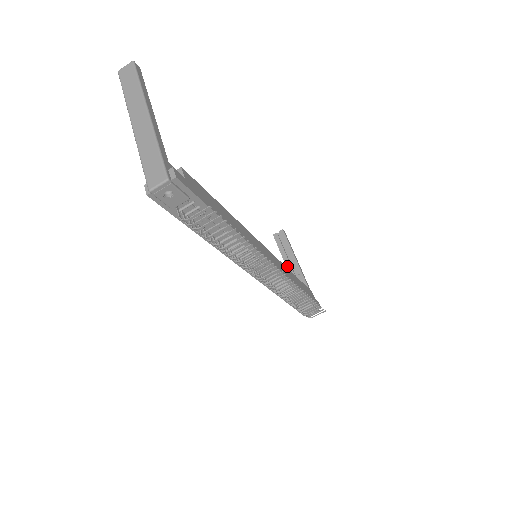
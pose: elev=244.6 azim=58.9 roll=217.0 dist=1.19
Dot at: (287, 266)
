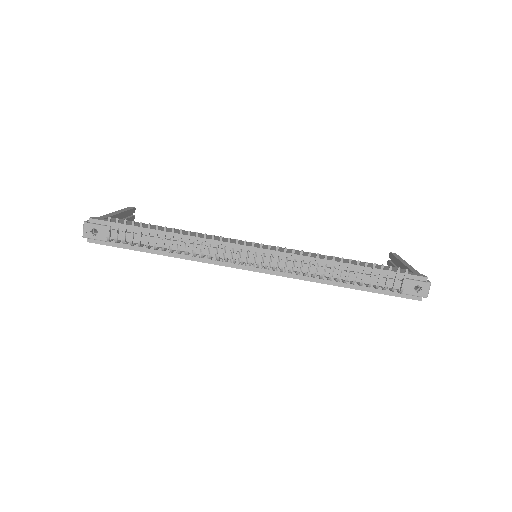
Dot at: occluded
